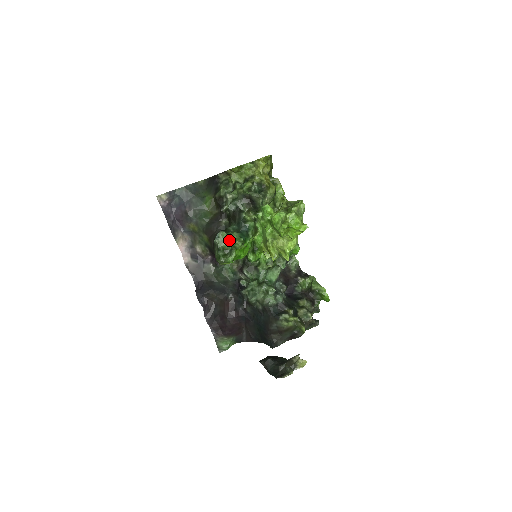
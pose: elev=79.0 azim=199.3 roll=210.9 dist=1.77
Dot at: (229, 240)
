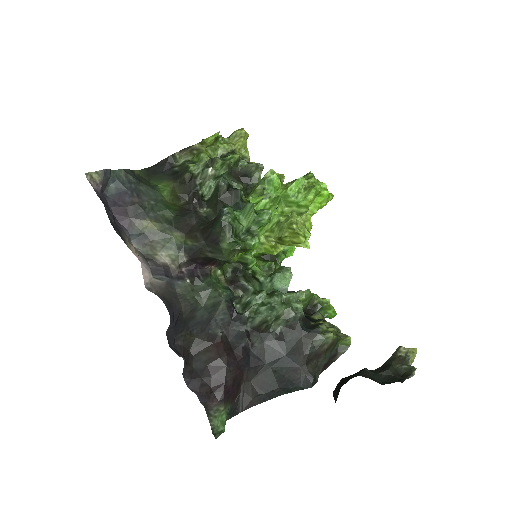
Dot at: (240, 219)
